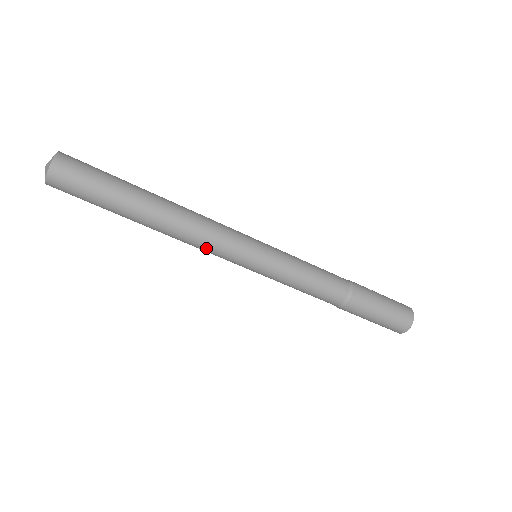
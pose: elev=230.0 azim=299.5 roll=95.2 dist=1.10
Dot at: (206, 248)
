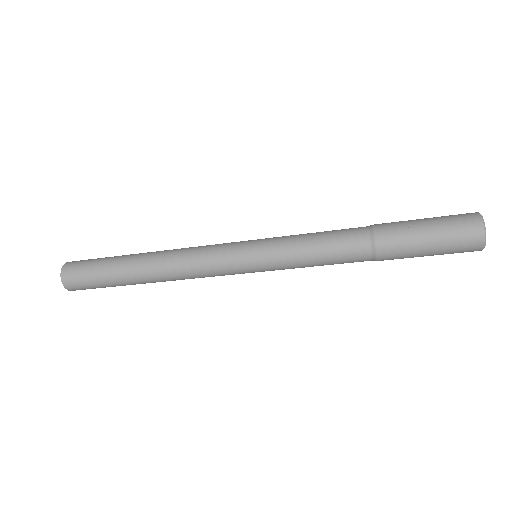
Dot at: occluded
